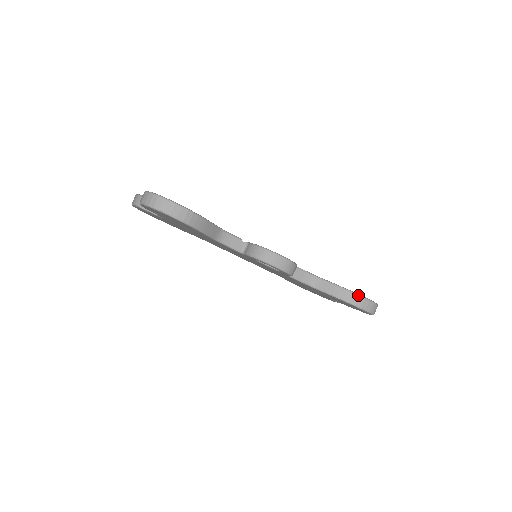
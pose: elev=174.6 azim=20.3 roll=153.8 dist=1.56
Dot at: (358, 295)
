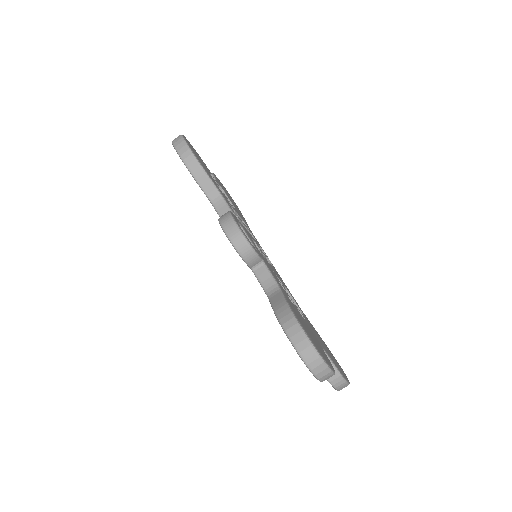
Dot at: (296, 320)
